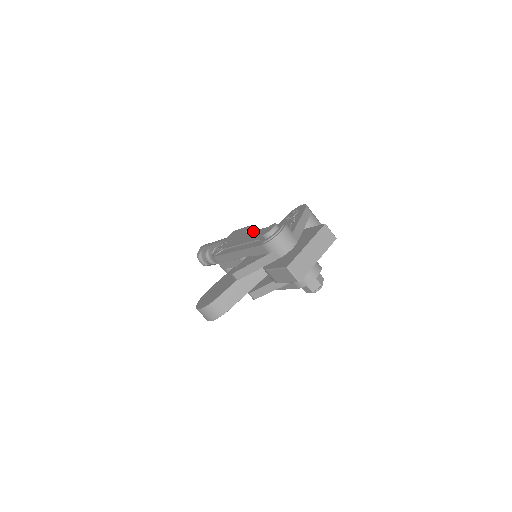
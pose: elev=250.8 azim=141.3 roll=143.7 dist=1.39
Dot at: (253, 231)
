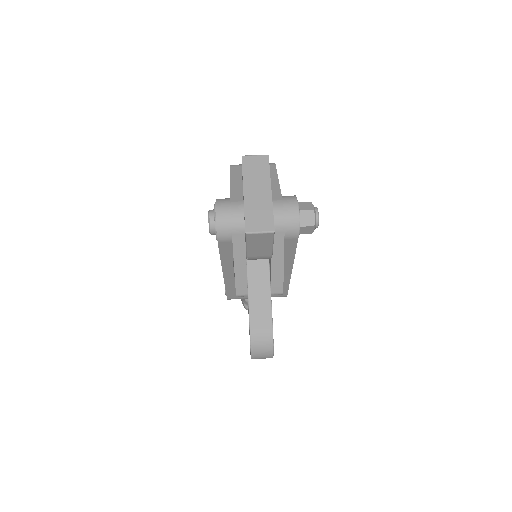
Dot at: occluded
